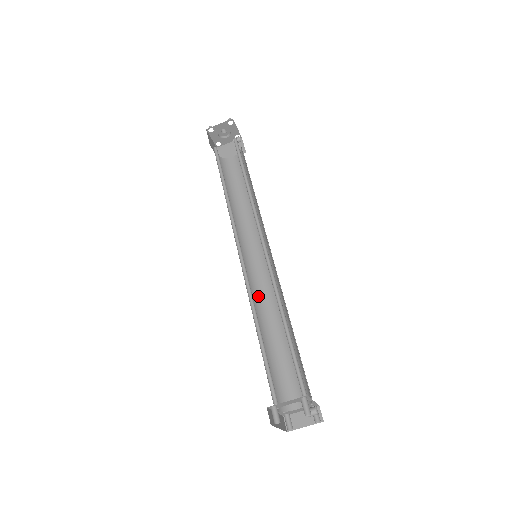
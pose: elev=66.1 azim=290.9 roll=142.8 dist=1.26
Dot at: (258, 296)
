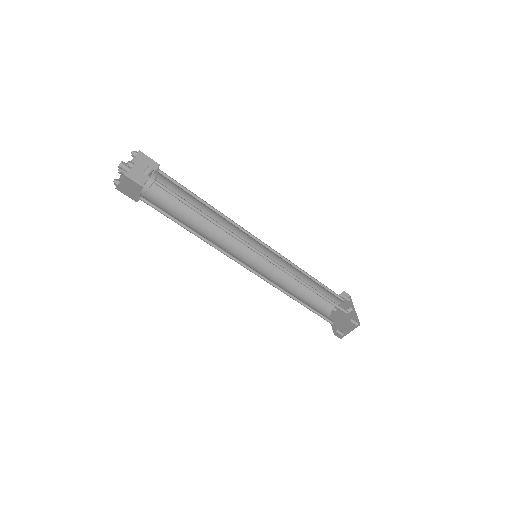
Dot at: (272, 270)
